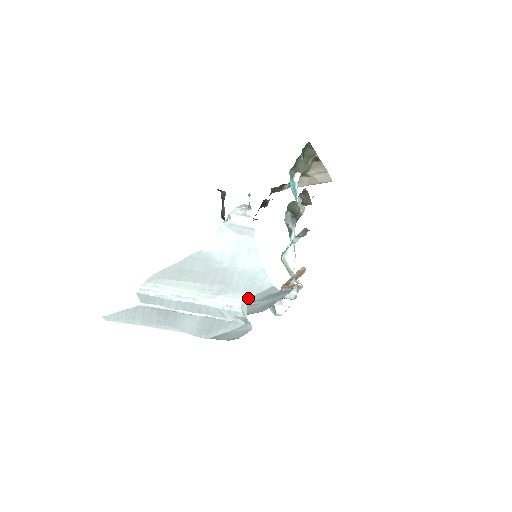
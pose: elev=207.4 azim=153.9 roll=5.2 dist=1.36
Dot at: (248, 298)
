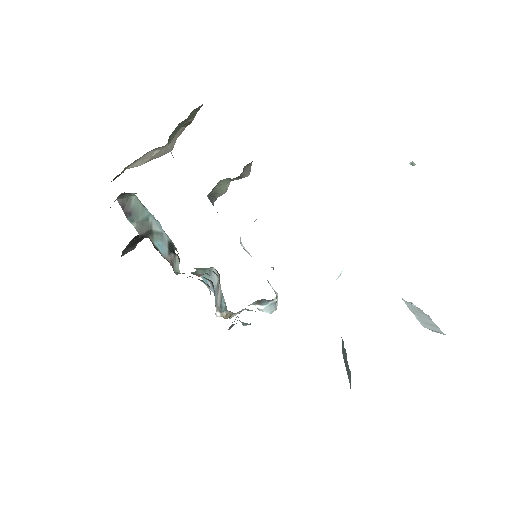
Dot at: occluded
